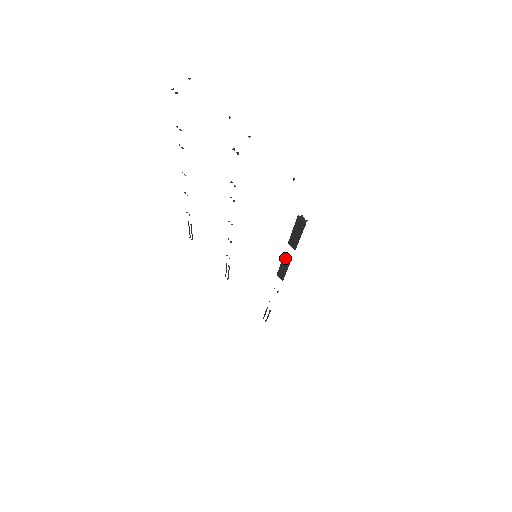
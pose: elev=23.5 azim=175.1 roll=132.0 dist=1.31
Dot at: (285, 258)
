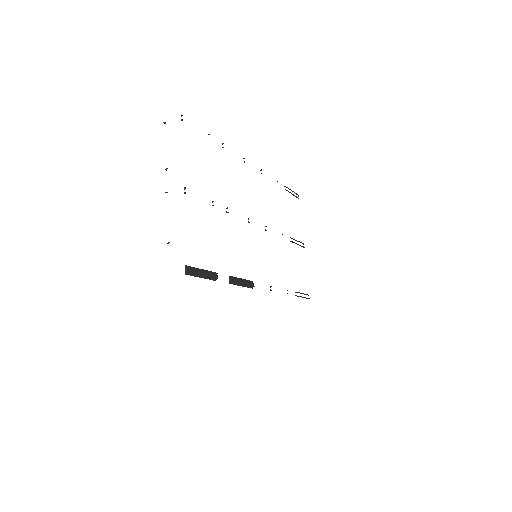
Dot at: (230, 278)
